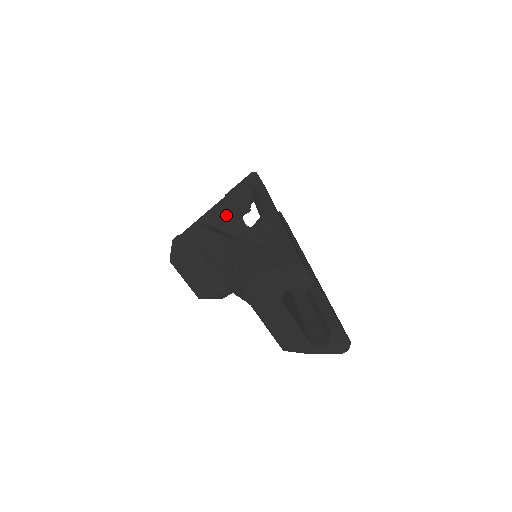
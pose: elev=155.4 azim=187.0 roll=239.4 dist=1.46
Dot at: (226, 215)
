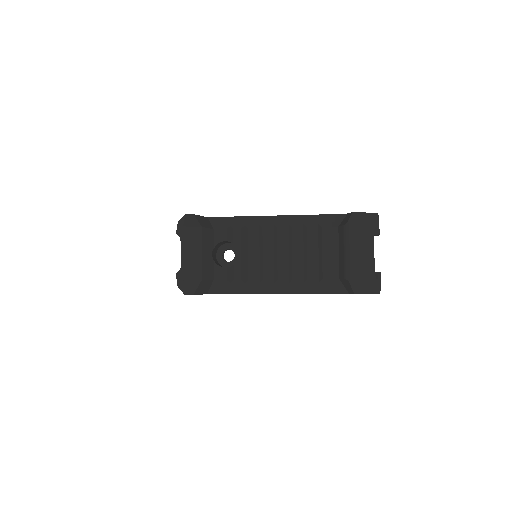
Dot at: occluded
